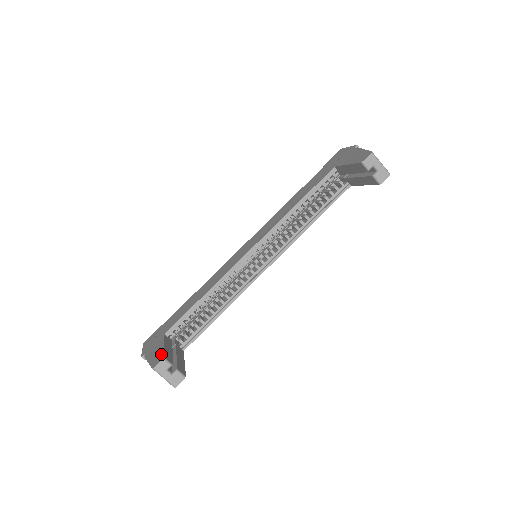
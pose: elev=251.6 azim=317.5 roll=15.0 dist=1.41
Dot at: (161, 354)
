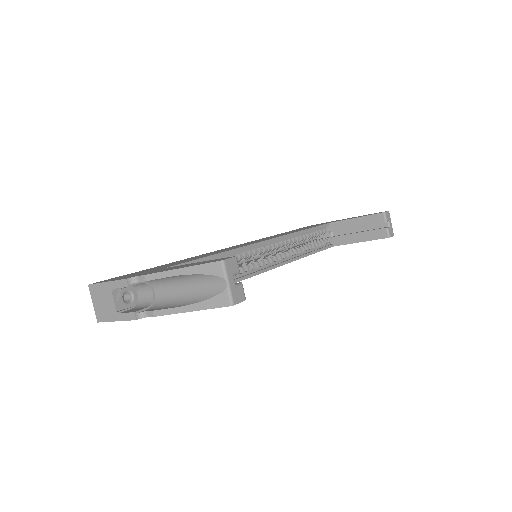
Dot at: occluded
